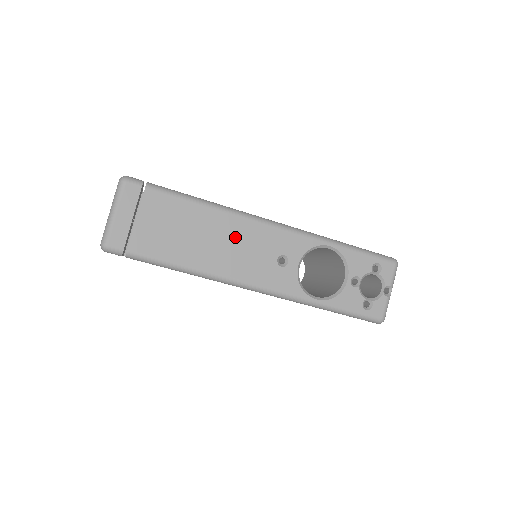
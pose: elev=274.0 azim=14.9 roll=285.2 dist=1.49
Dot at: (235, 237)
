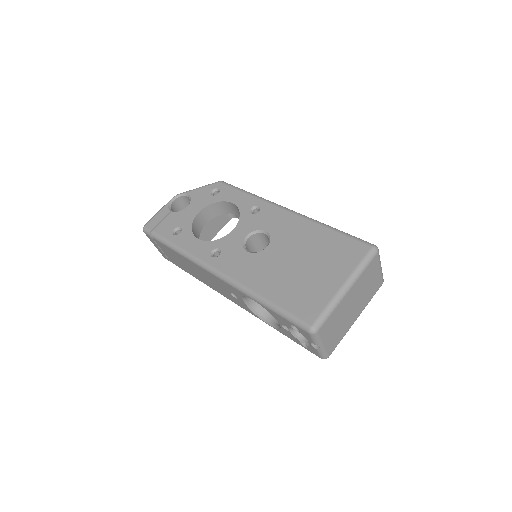
Dot at: (202, 273)
